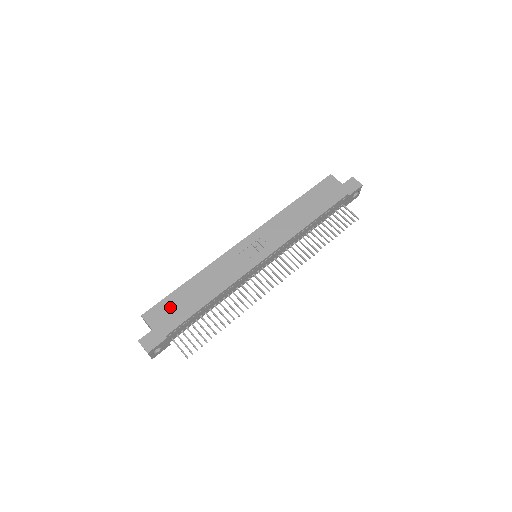
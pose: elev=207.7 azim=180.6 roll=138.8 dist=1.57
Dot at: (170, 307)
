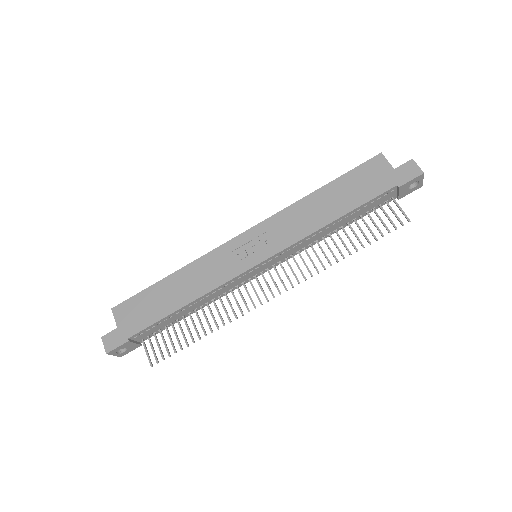
Dot at: (141, 305)
